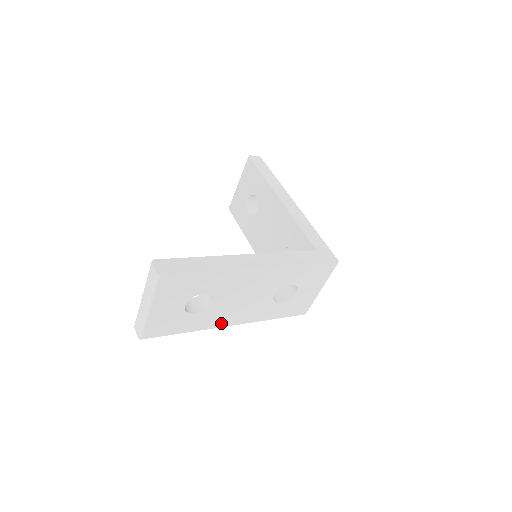
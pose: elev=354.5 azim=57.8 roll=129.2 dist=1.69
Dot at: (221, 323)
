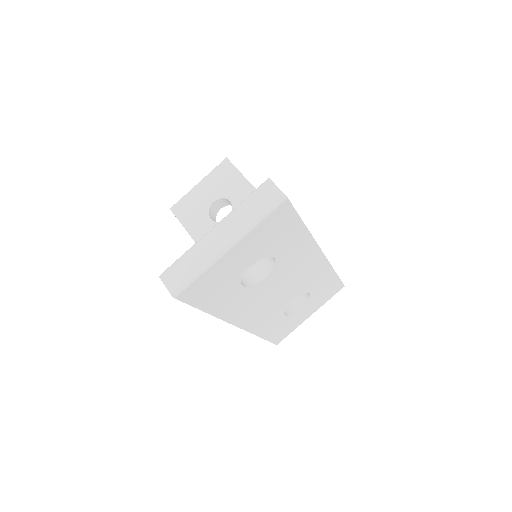
Dot at: (237, 317)
